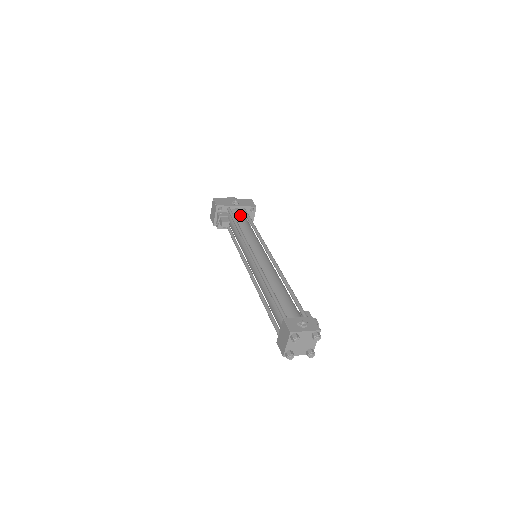
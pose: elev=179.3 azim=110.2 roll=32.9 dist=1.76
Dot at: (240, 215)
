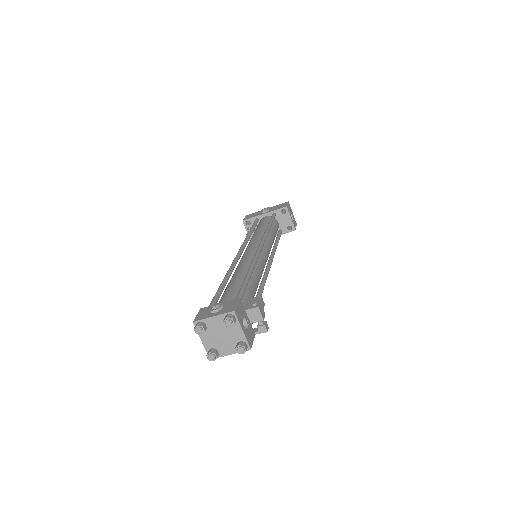
Dot at: (263, 221)
